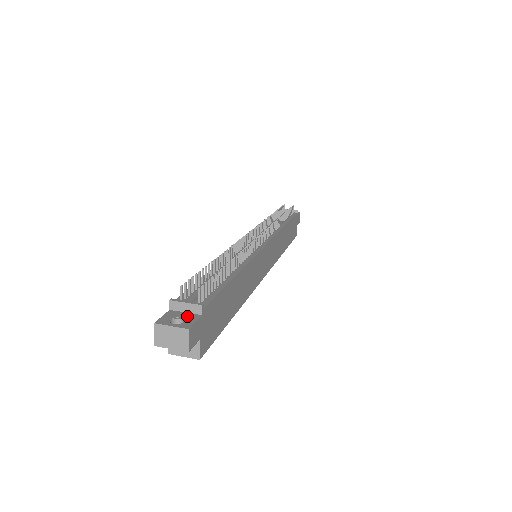
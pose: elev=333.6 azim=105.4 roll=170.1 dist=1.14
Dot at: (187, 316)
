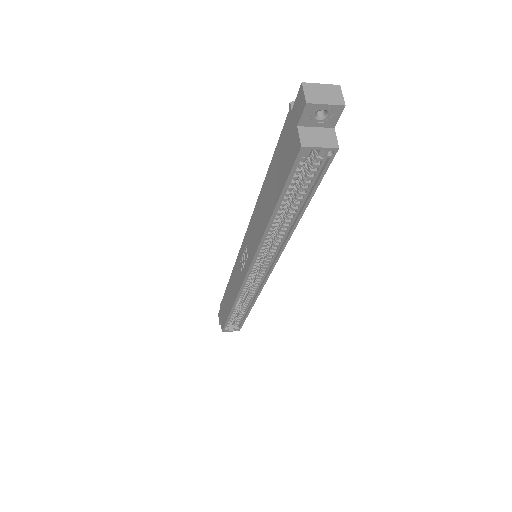
Dot at: occluded
